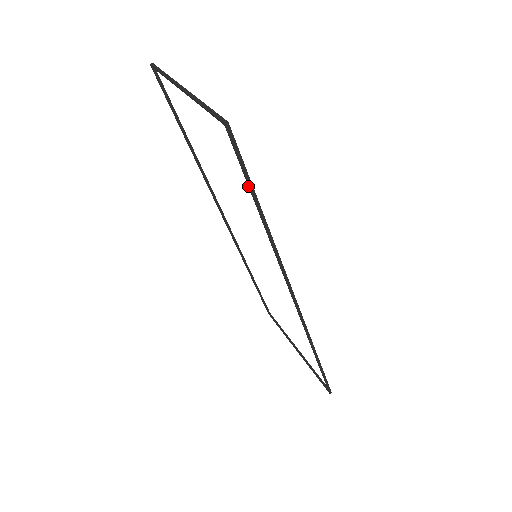
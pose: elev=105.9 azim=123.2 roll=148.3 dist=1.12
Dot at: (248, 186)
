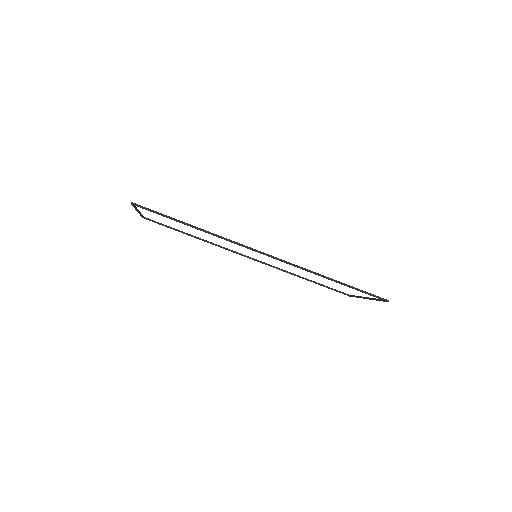
Dot at: occluded
